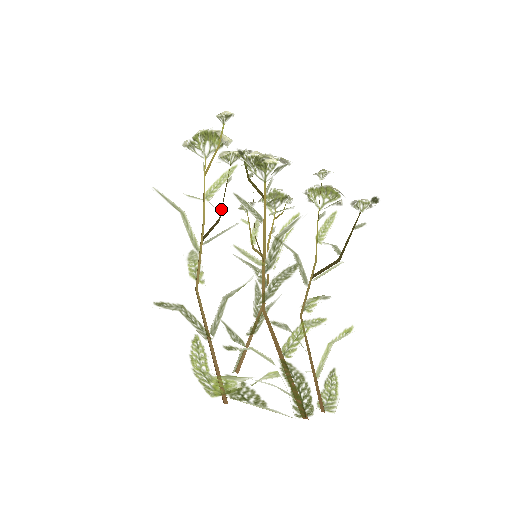
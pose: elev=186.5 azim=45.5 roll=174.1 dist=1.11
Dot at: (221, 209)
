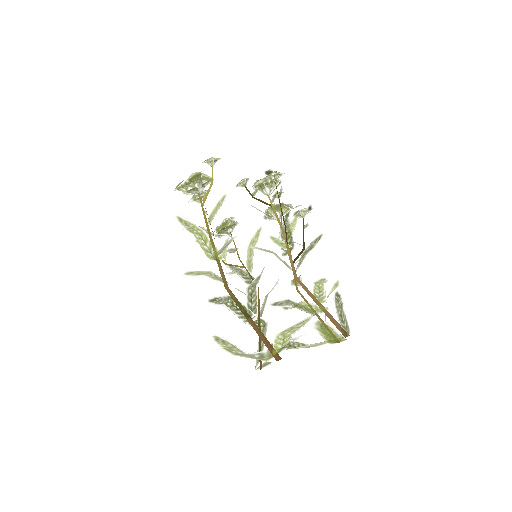
Dot at: occluded
